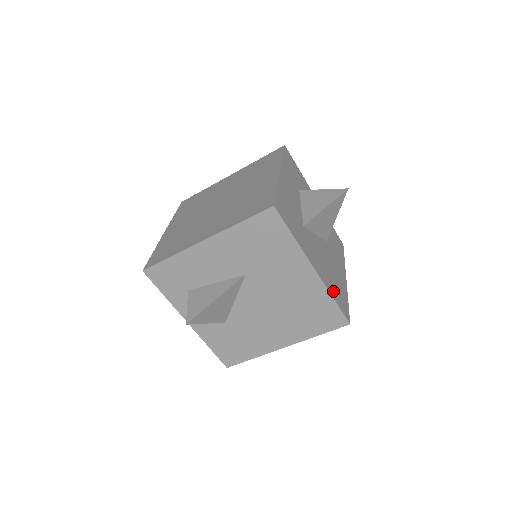
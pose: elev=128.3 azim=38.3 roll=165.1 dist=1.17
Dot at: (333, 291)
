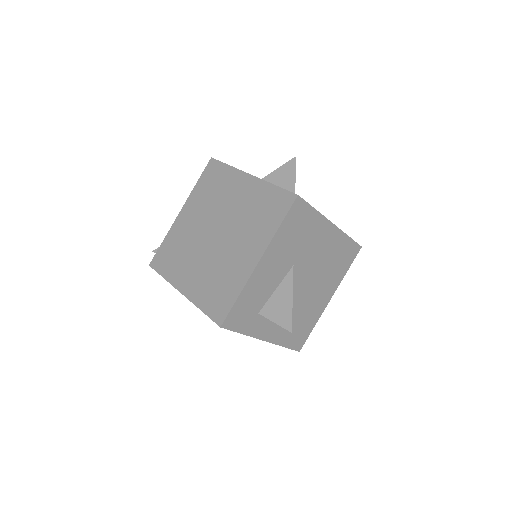
Dot at: occluded
